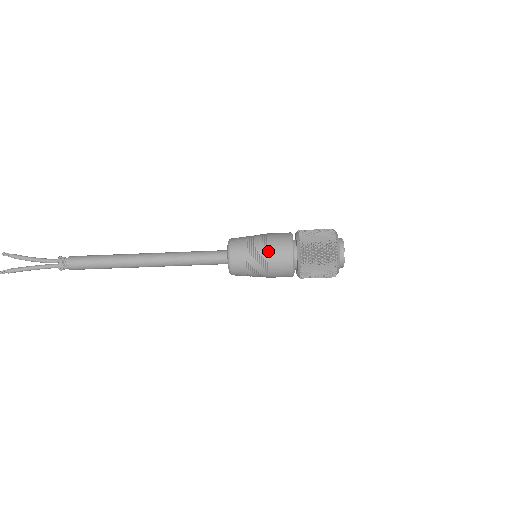
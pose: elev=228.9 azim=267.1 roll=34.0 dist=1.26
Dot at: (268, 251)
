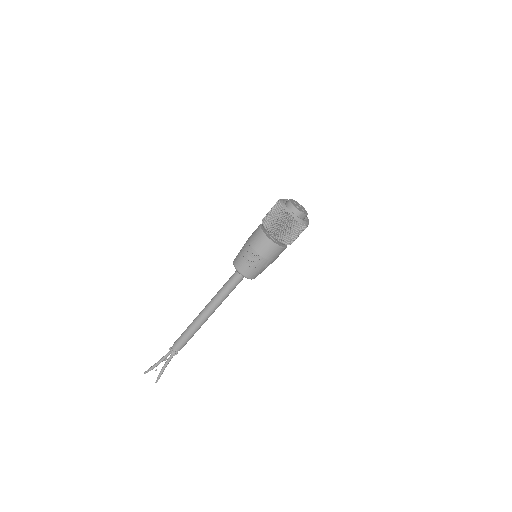
Dot at: (263, 258)
